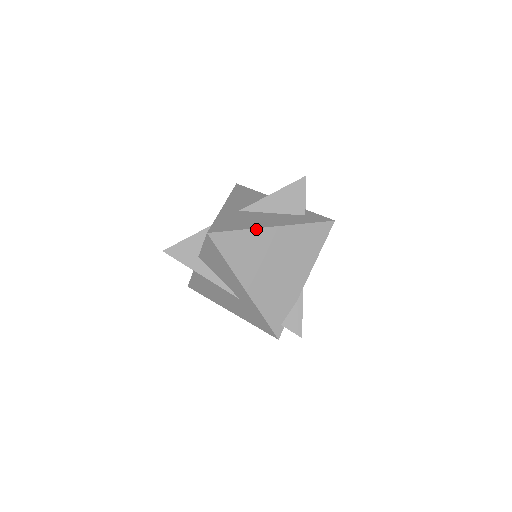
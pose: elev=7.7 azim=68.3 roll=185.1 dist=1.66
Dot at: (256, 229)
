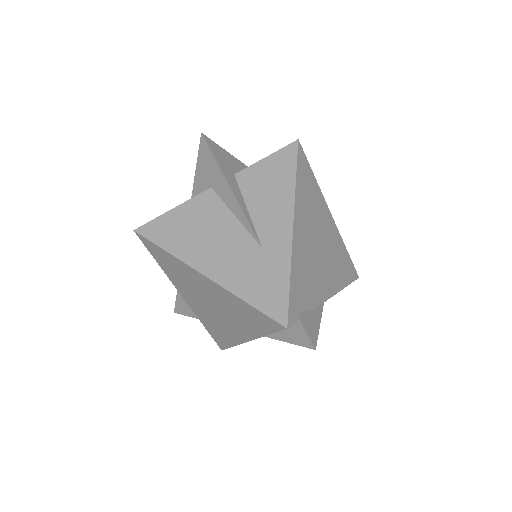
Dot at: (322, 196)
